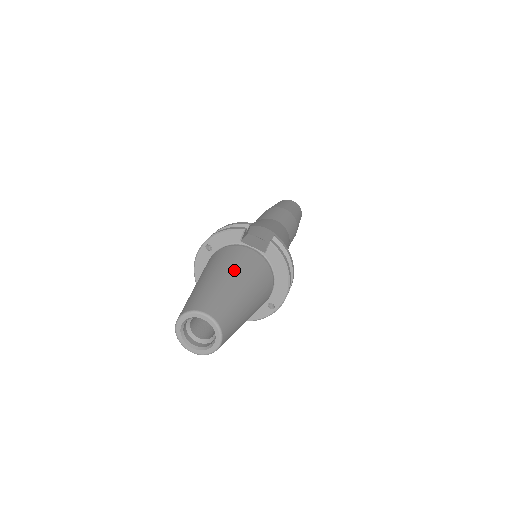
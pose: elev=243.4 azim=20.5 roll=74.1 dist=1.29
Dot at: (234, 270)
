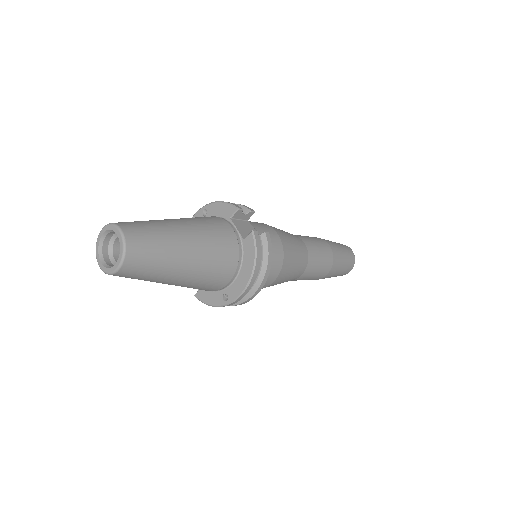
Dot at: (194, 228)
